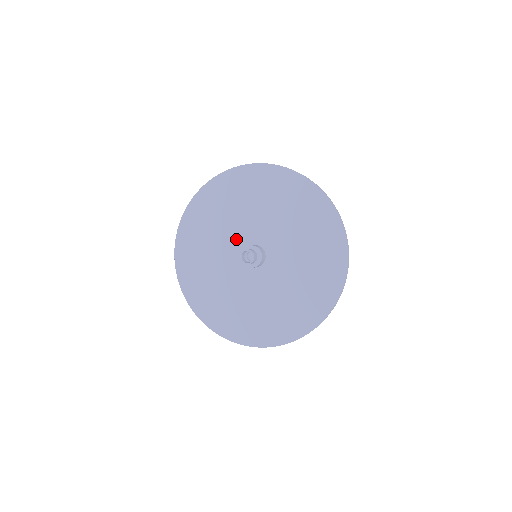
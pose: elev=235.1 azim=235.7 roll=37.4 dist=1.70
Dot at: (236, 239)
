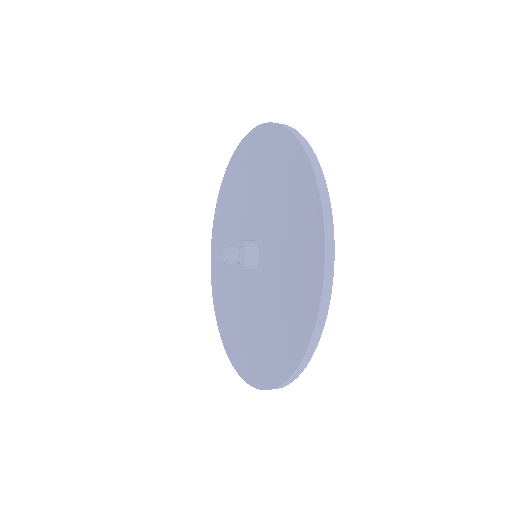
Dot at: occluded
